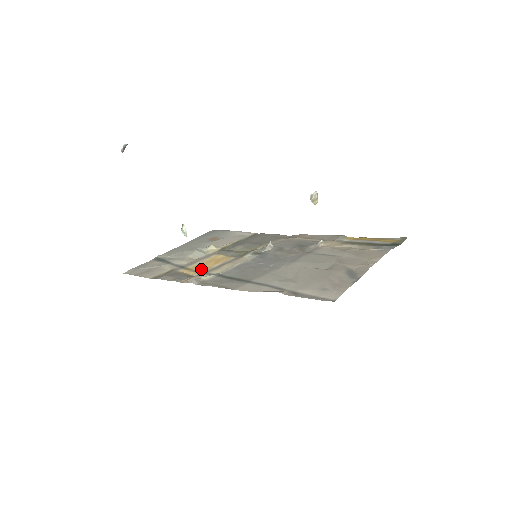
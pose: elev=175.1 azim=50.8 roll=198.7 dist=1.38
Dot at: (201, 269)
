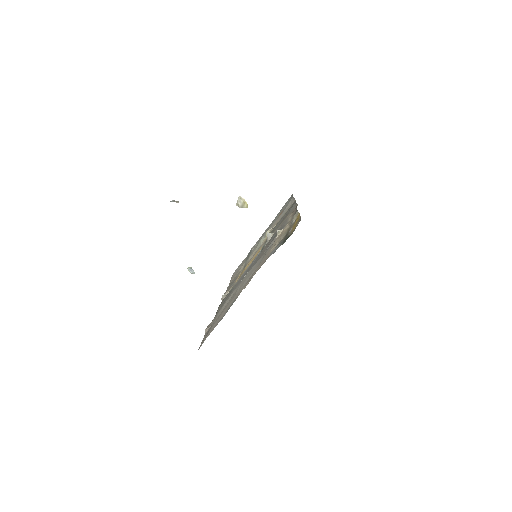
Dot at: occluded
